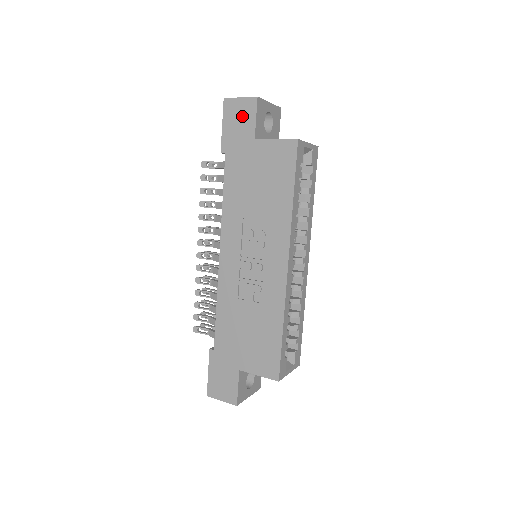
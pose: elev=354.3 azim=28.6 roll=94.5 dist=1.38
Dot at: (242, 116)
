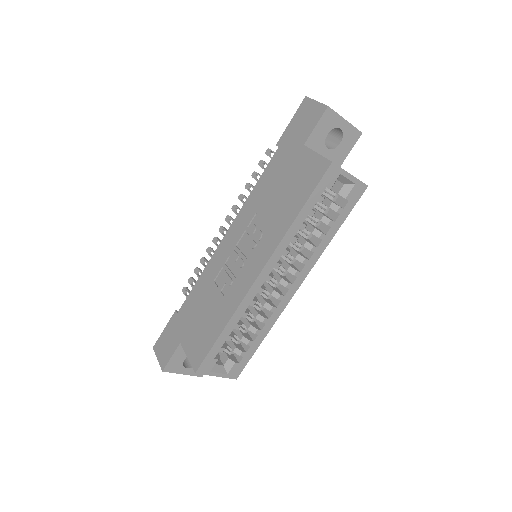
Dot at: (308, 119)
